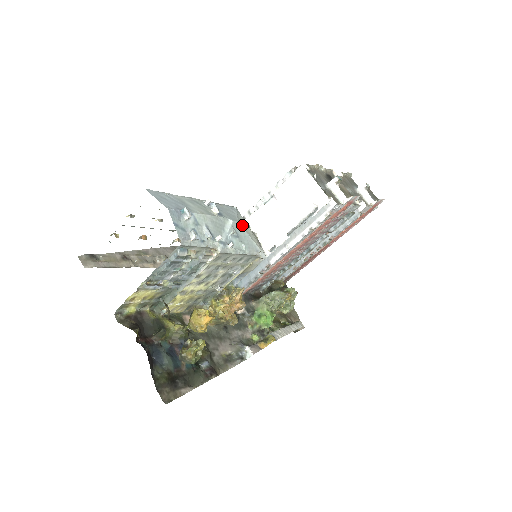
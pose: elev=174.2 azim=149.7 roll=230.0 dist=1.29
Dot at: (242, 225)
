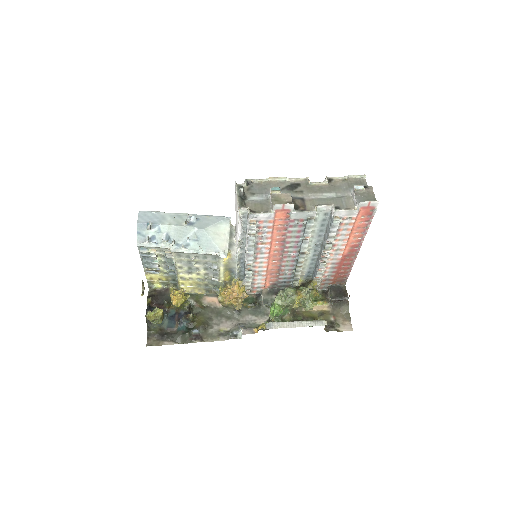
Dot at: (210, 232)
